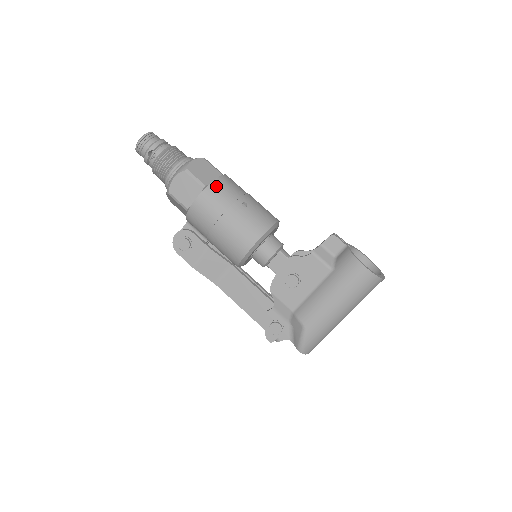
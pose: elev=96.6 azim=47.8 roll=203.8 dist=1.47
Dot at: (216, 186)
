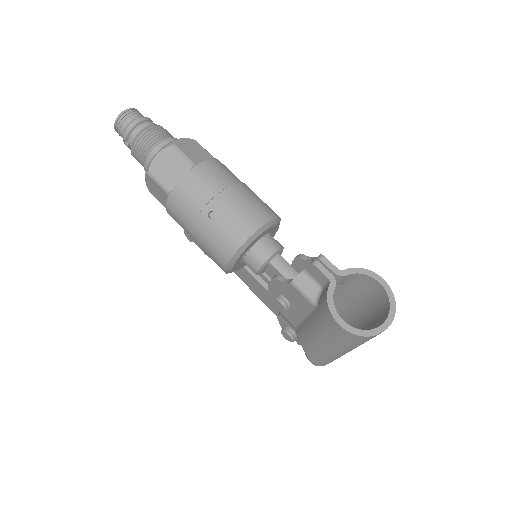
Dot at: (179, 192)
